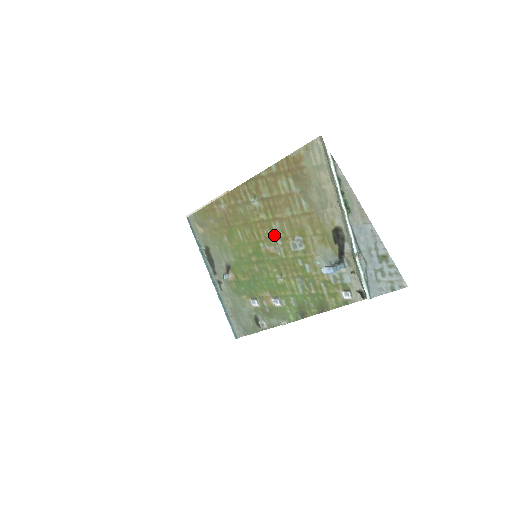
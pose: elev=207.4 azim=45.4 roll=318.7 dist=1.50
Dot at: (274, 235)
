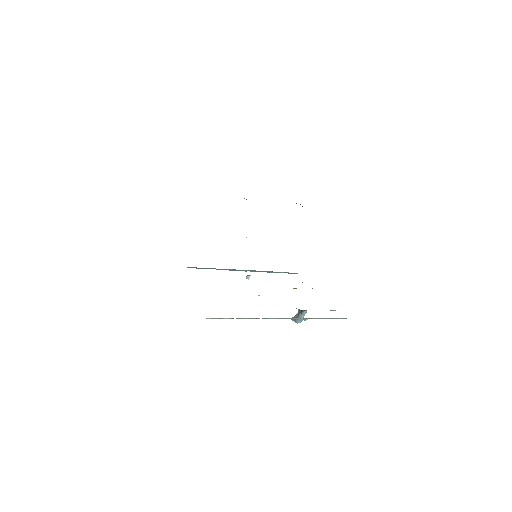
Dot at: occluded
